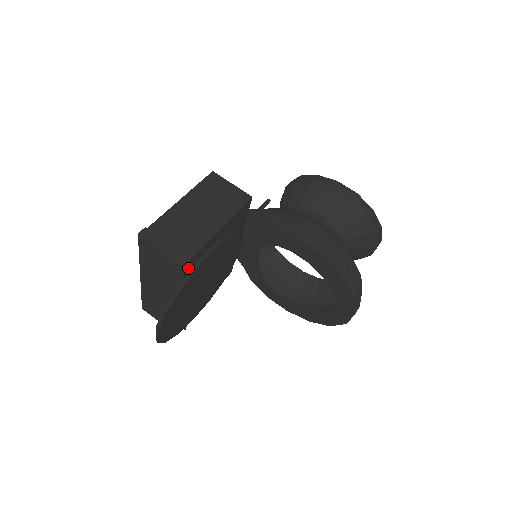
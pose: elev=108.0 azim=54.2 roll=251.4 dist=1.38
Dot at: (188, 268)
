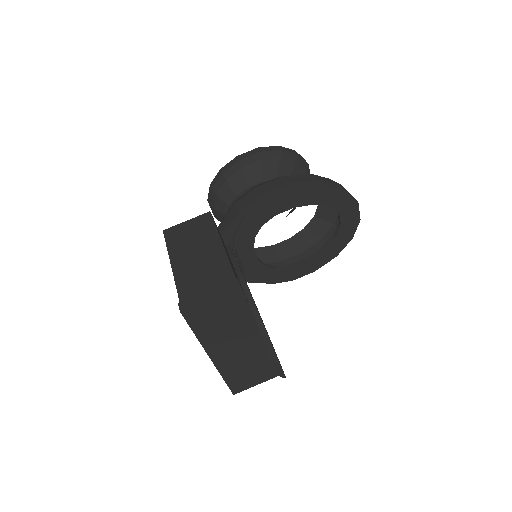
Dot at: occluded
